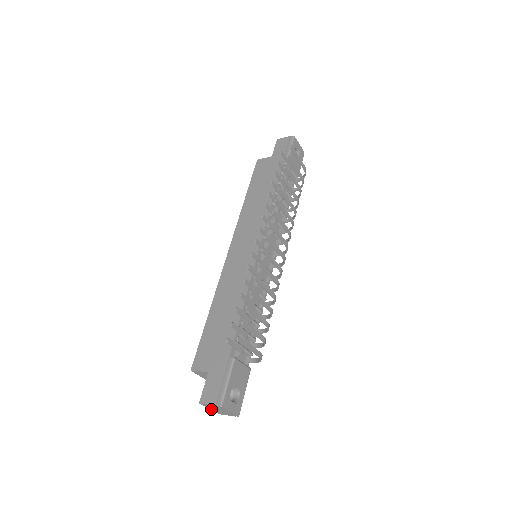
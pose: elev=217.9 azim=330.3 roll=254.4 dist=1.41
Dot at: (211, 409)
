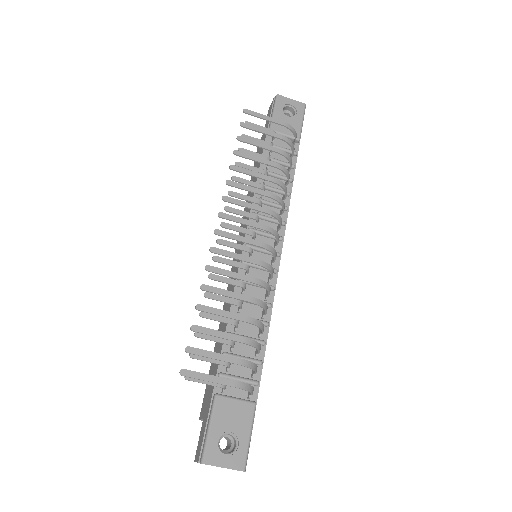
Dot at: occluded
